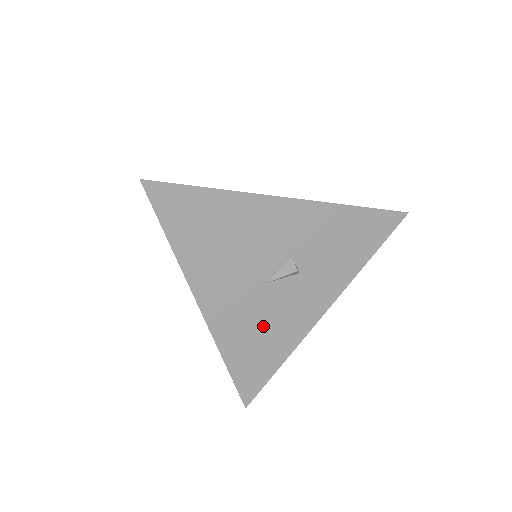
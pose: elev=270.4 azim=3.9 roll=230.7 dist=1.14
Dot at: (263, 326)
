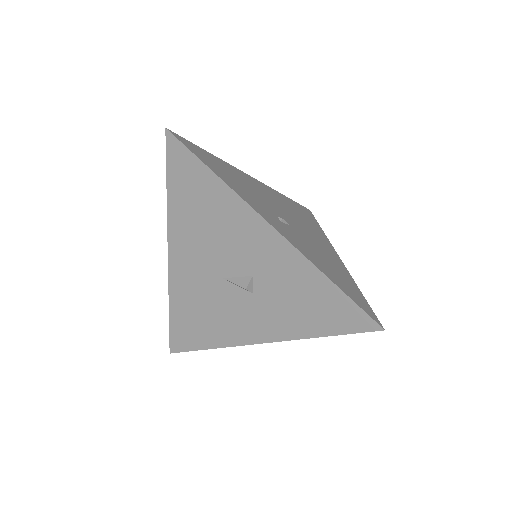
Dot at: (207, 308)
